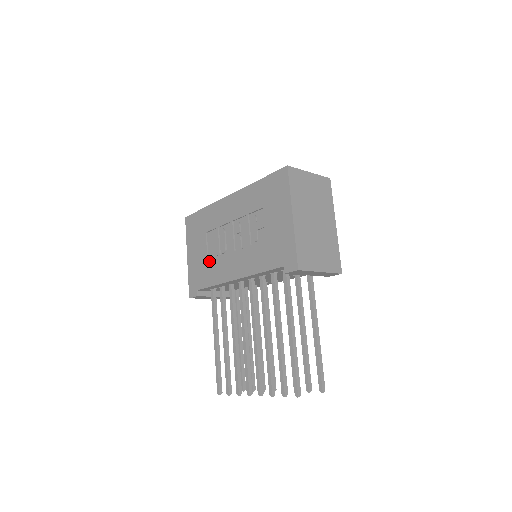
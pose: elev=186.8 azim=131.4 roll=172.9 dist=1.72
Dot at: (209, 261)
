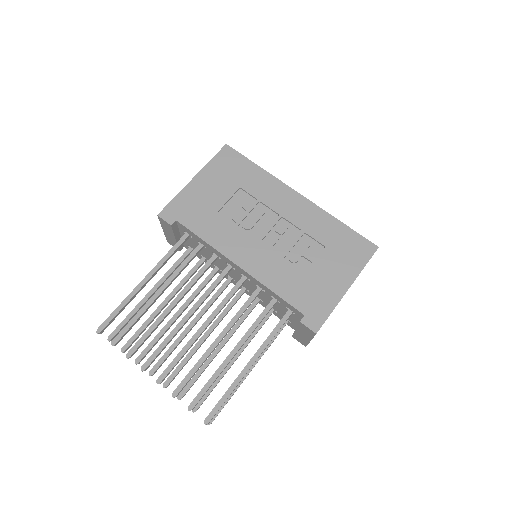
Dot at: (220, 215)
